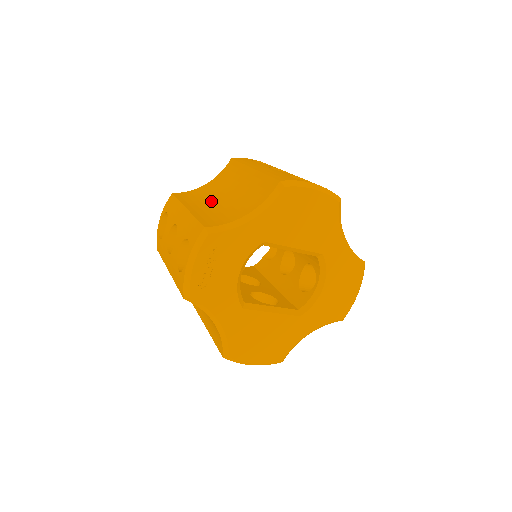
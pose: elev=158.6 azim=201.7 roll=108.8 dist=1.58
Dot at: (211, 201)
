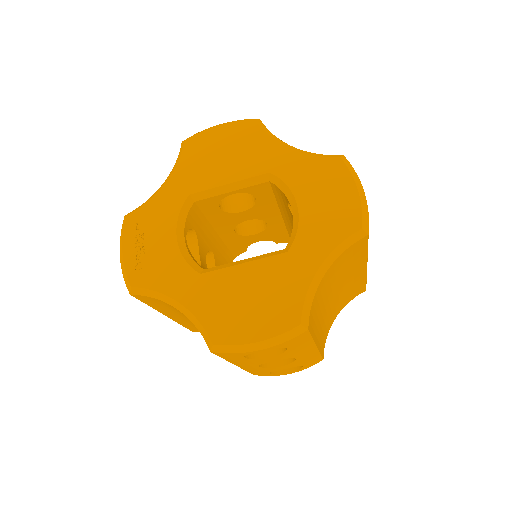
Dot at: occluded
